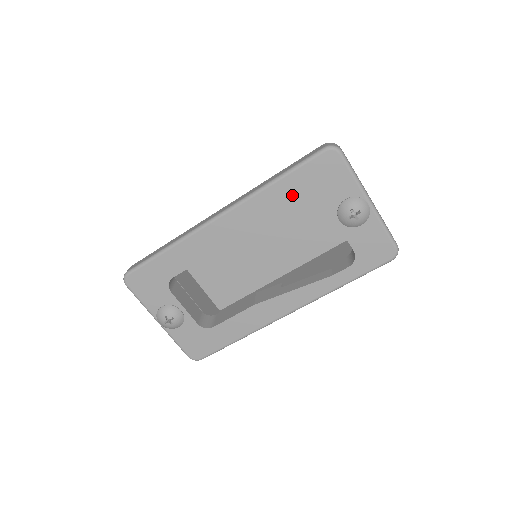
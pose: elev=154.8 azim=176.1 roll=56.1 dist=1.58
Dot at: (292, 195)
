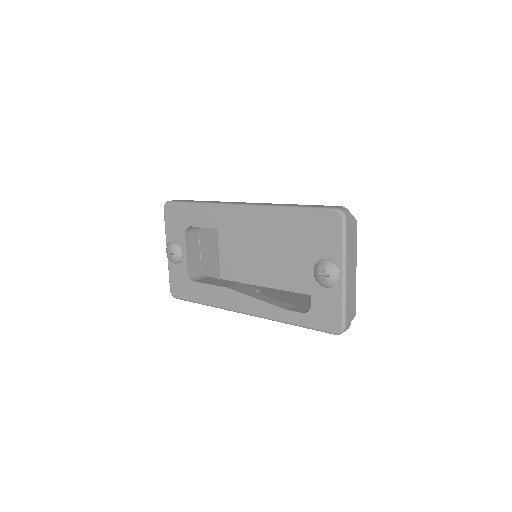
Dot at: occluded
